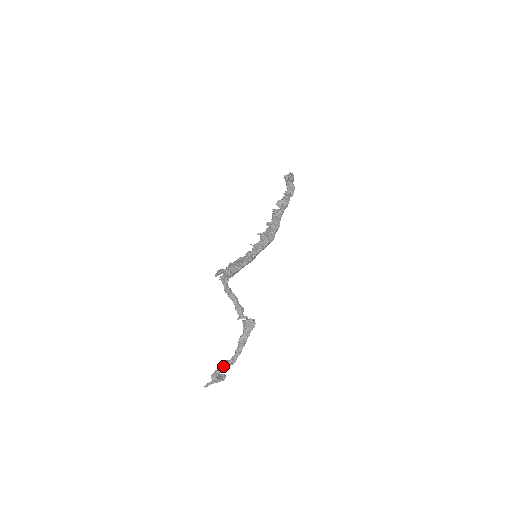
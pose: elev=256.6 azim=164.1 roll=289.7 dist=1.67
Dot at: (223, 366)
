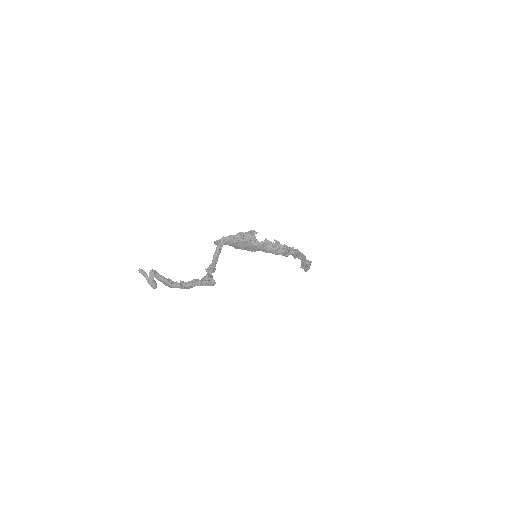
Dot at: occluded
